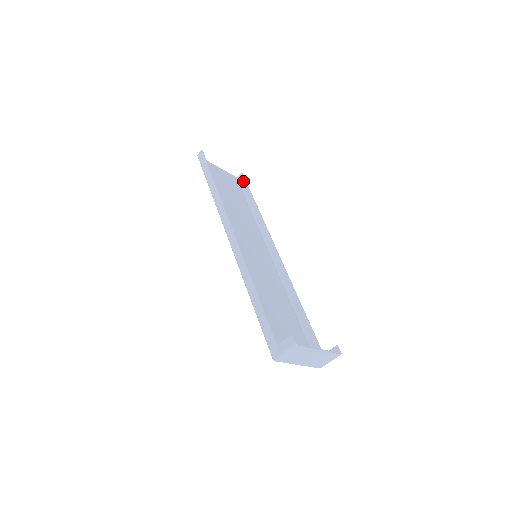
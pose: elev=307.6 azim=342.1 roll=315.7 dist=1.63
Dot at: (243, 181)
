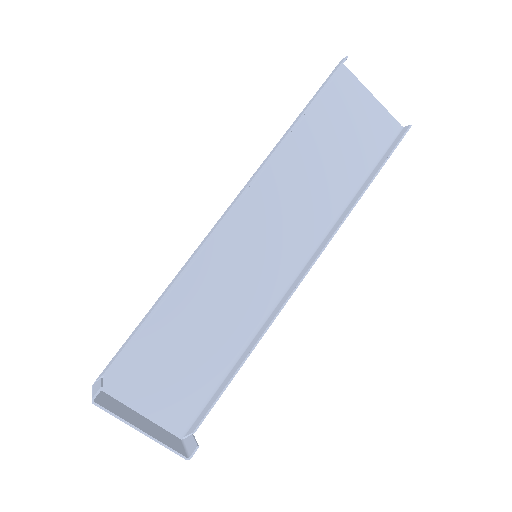
Dot at: (398, 138)
